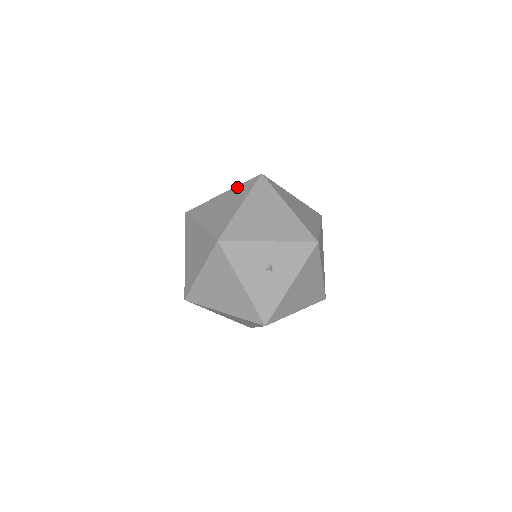
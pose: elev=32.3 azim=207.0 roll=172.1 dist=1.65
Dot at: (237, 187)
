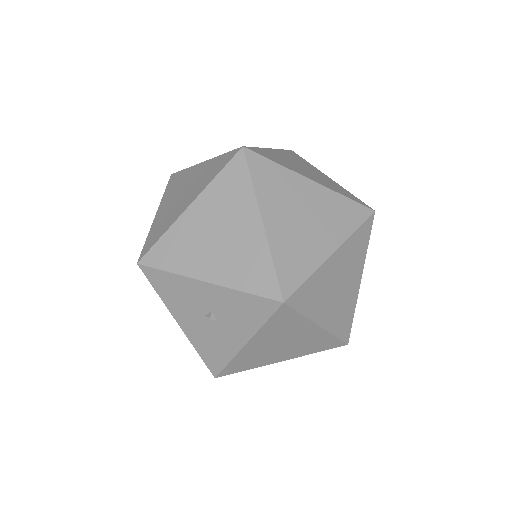
Dot at: (214, 159)
